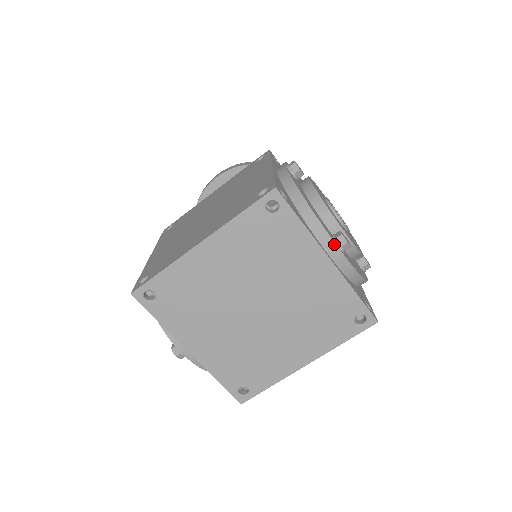
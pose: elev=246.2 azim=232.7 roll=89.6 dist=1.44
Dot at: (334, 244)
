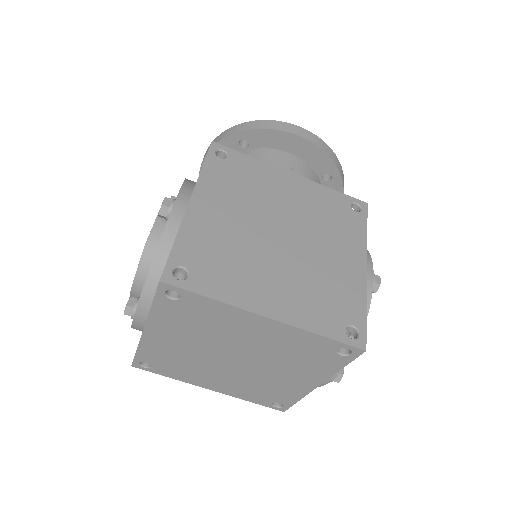
Dot at: (332, 379)
